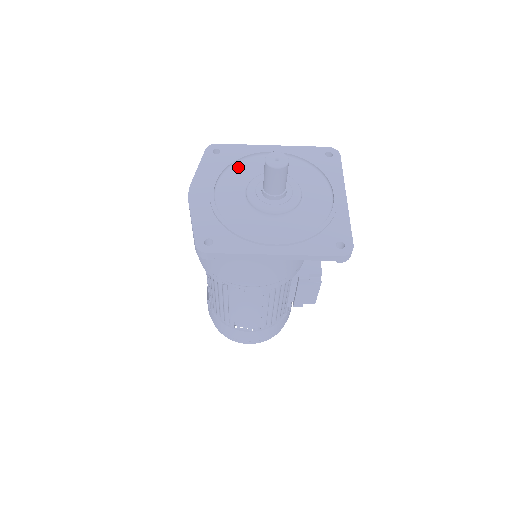
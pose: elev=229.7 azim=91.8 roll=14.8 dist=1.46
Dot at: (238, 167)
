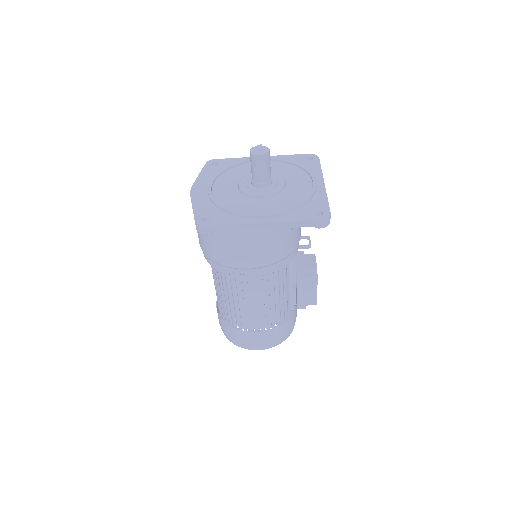
Dot at: (232, 172)
